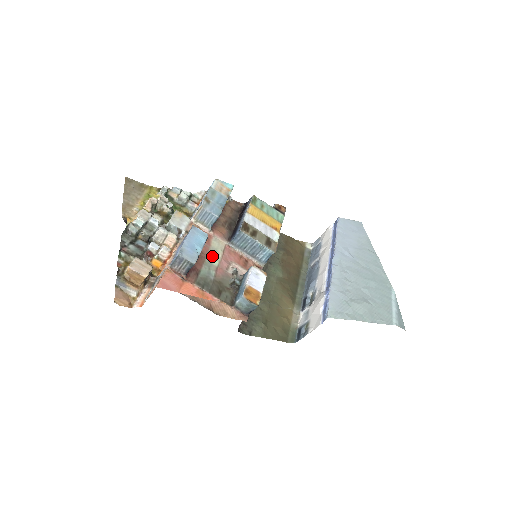
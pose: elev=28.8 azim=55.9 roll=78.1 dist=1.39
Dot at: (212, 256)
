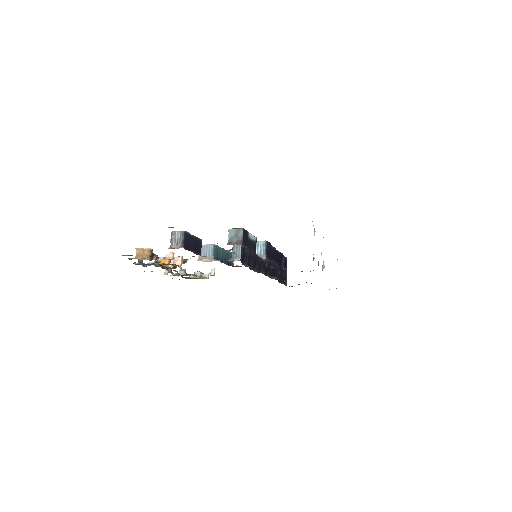
Dot at: occluded
